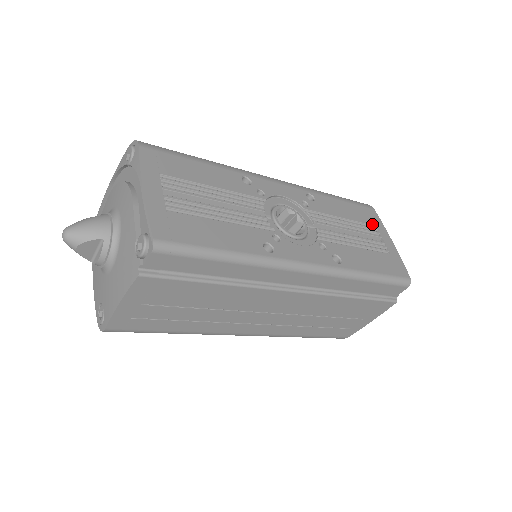
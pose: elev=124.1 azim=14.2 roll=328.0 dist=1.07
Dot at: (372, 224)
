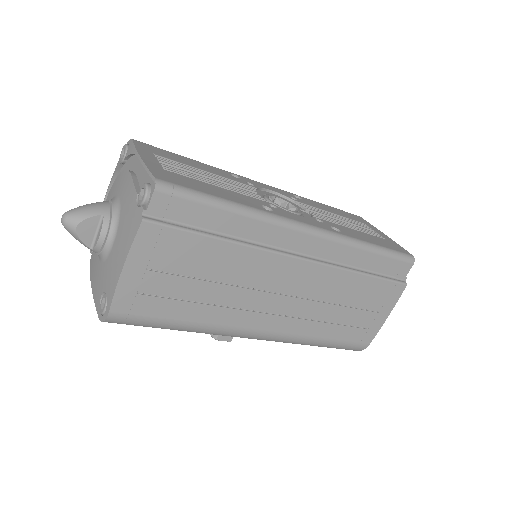
Dot at: (361, 222)
